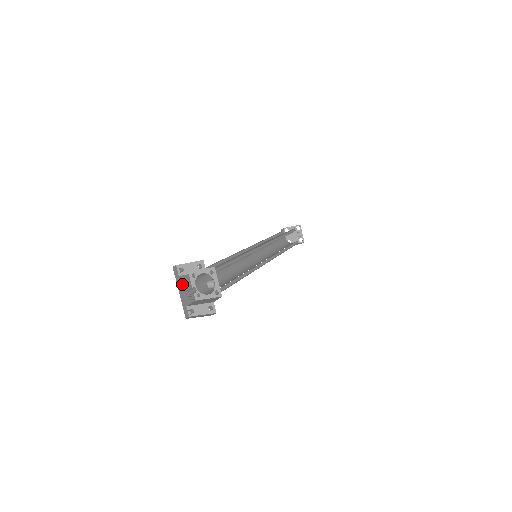
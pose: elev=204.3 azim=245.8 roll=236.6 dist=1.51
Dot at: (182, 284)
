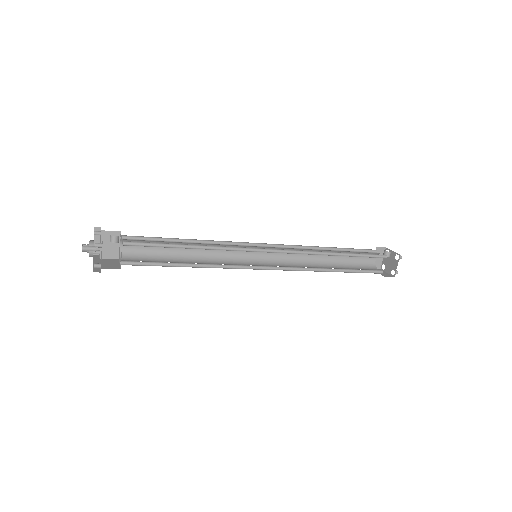
Dot at: (103, 262)
